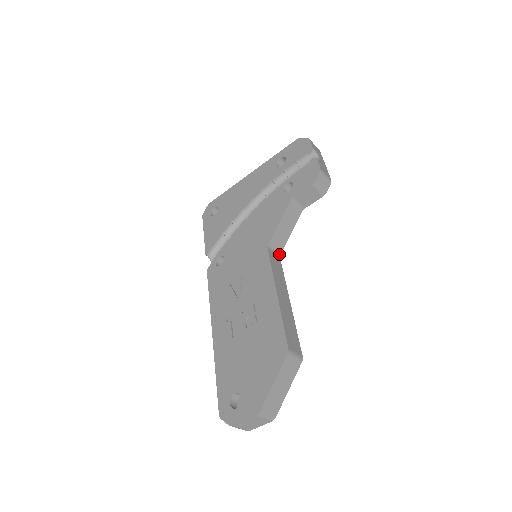
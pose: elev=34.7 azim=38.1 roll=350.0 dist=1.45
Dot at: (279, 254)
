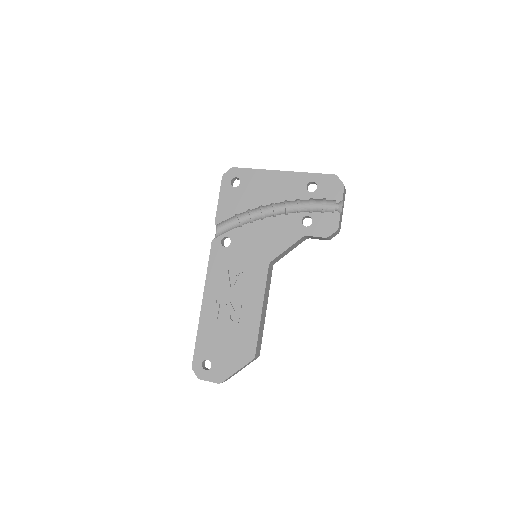
Dot at: occluded
